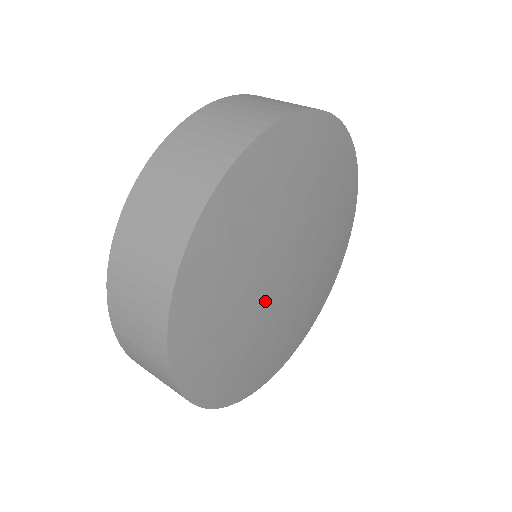
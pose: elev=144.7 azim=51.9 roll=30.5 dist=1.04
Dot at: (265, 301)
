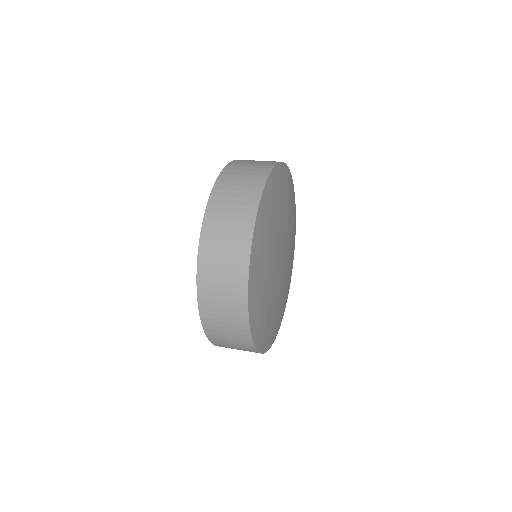
Dot at: (278, 246)
